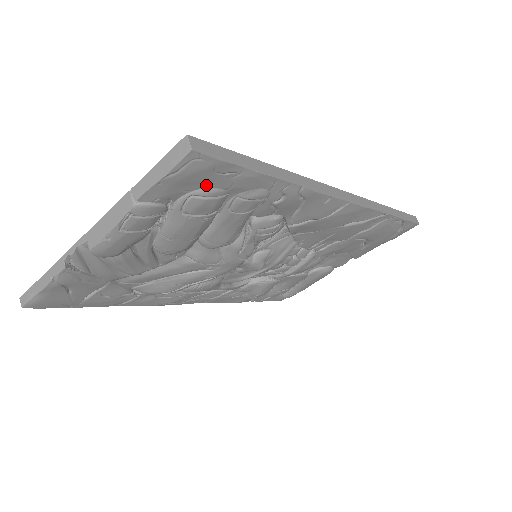
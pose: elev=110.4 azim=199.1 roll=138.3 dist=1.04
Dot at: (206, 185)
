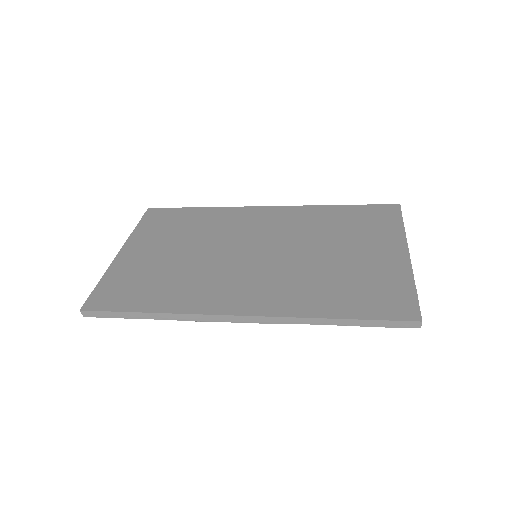
Dot at: occluded
